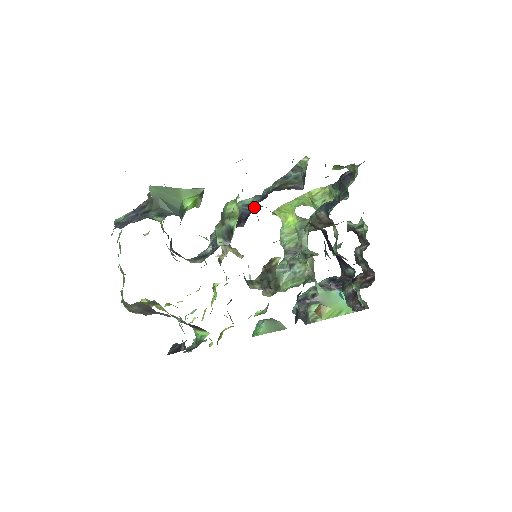
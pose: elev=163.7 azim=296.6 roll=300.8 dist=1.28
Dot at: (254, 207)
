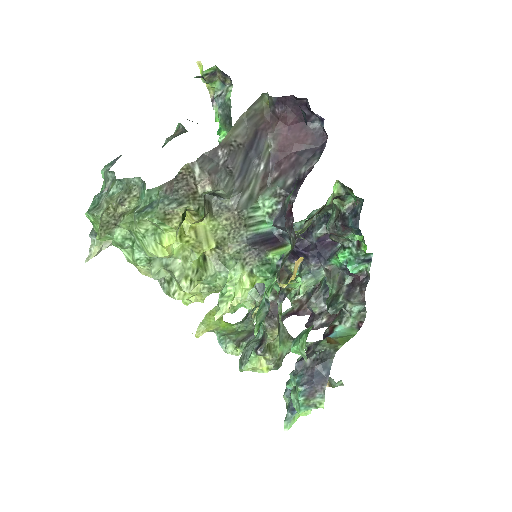
Dot at: occluded
